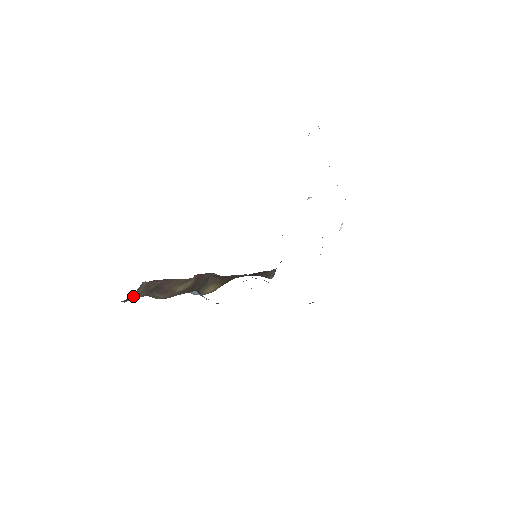
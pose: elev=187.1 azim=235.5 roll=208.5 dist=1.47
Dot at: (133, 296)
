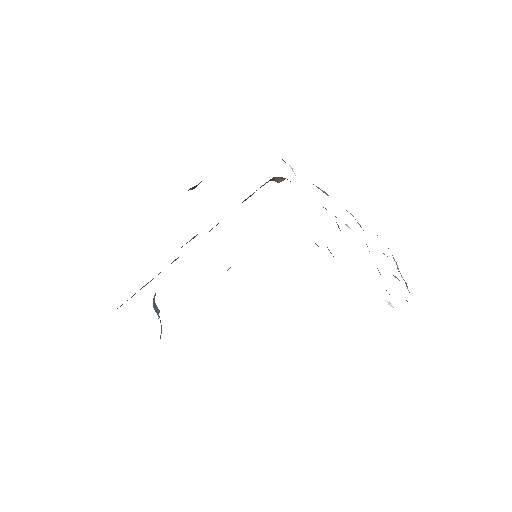
Dot at: occluded
